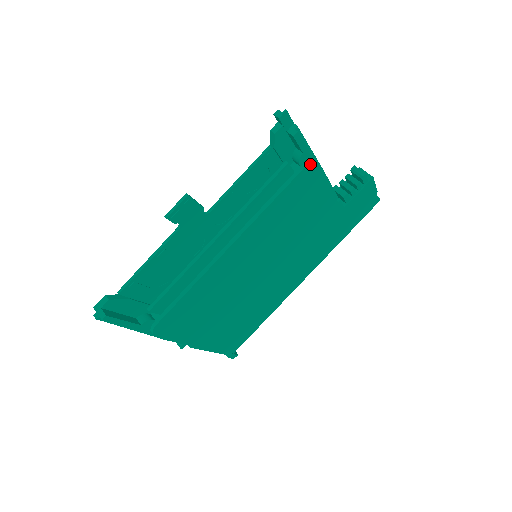
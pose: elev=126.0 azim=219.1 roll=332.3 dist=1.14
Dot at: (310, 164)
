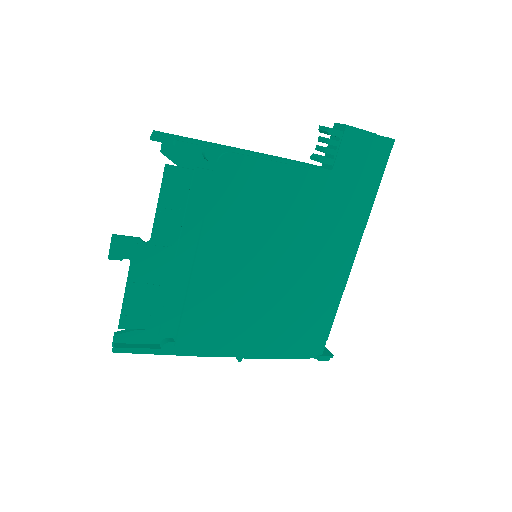
Dot at: (222, 157)
